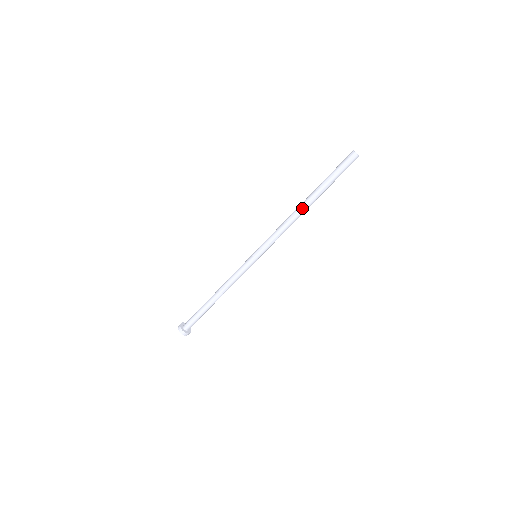
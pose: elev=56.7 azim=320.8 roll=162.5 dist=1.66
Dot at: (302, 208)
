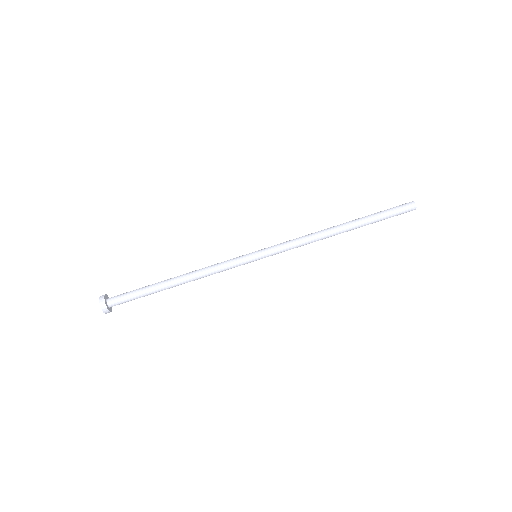
Dot at: (336, 226)
